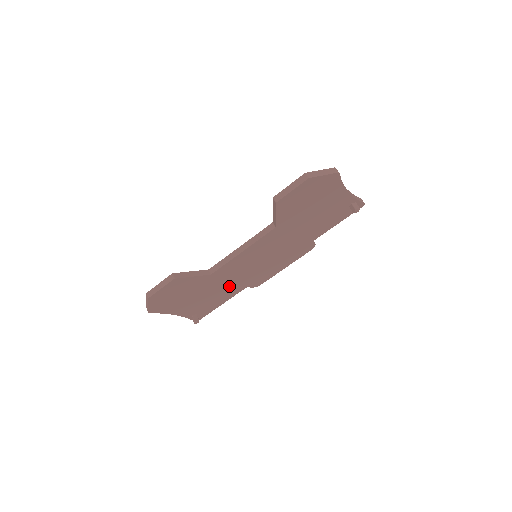
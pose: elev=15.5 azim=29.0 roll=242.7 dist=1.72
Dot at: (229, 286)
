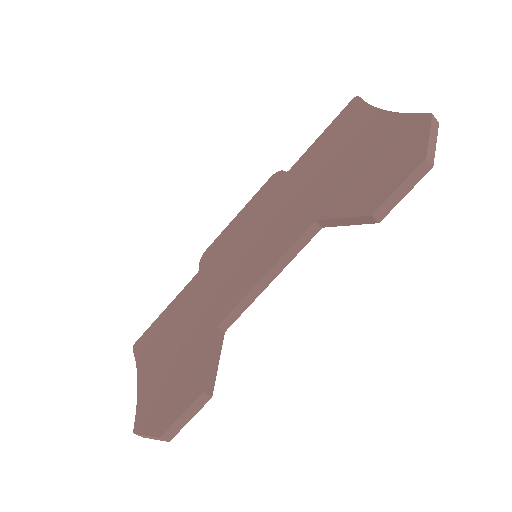
Dot at: occluded
